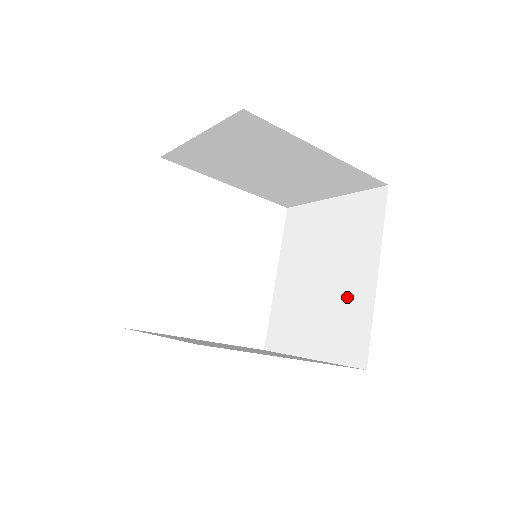
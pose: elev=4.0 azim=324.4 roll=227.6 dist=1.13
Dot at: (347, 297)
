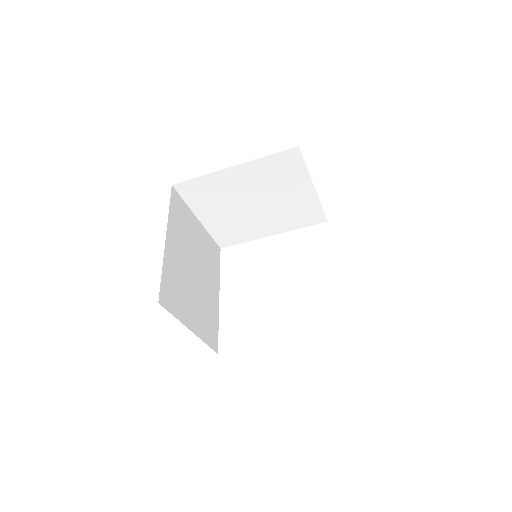
Dot at: occluded
